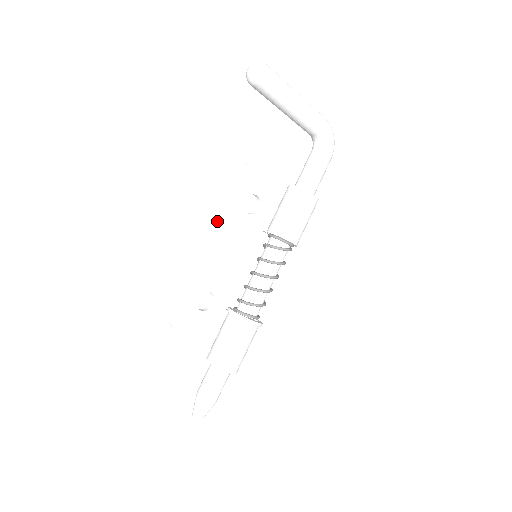
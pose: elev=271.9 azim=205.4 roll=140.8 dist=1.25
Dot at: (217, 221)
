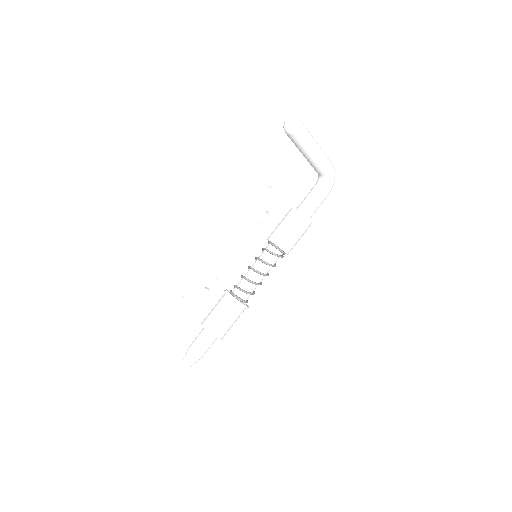
Dot at: (235, 226)
